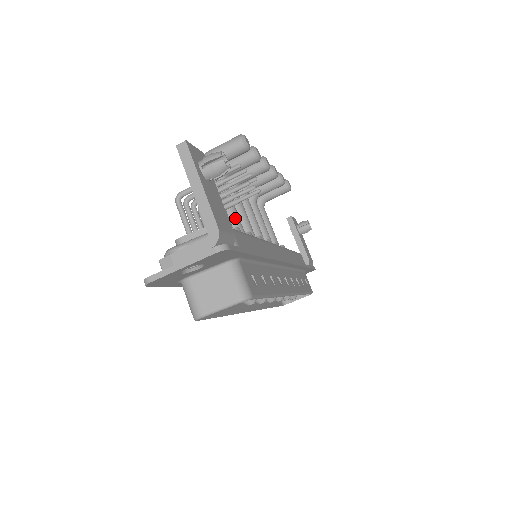
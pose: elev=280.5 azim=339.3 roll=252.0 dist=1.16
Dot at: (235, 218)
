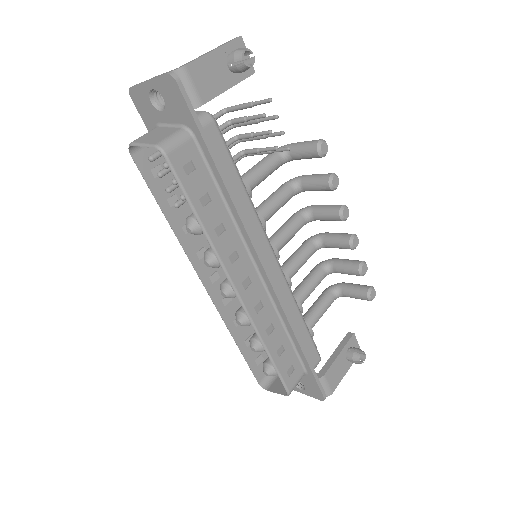
Dot at: (268, 206)
